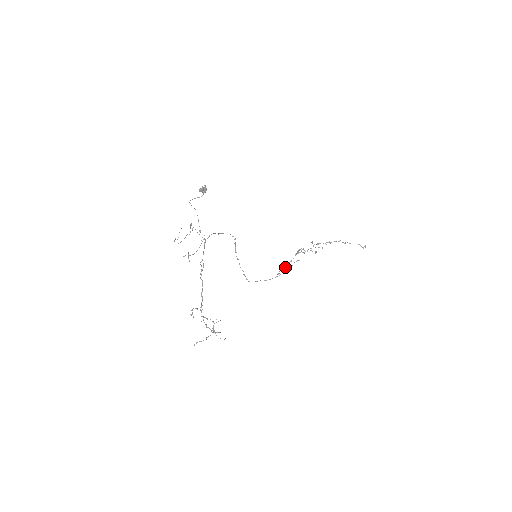
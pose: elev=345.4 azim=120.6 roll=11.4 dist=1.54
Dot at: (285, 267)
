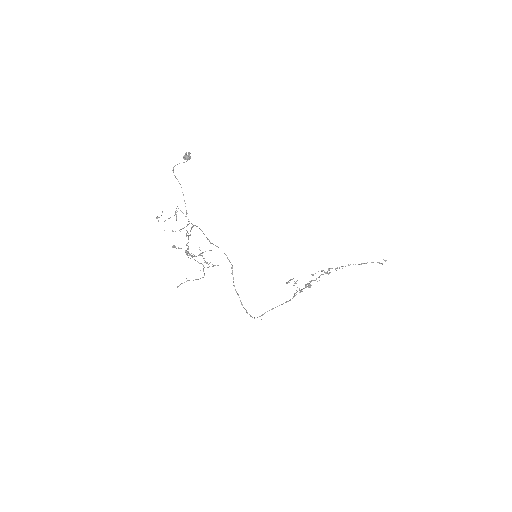
Dot at: (294, 283)
